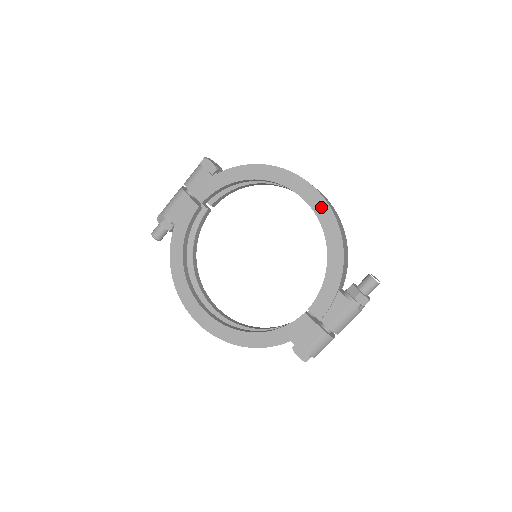
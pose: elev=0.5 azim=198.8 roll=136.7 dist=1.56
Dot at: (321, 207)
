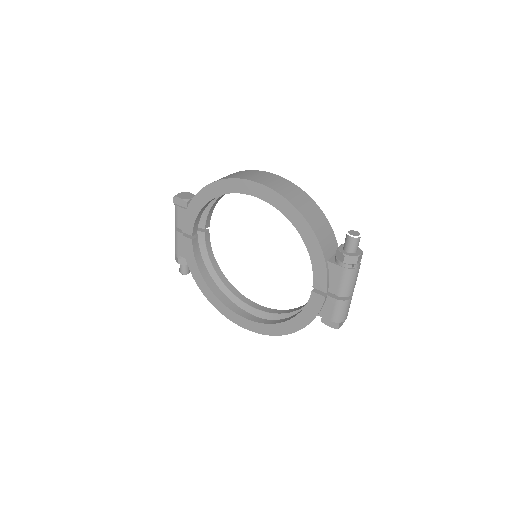
Dot at: (272, 197)
